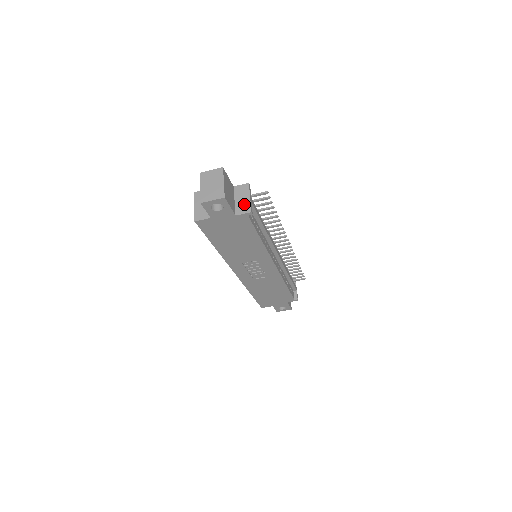
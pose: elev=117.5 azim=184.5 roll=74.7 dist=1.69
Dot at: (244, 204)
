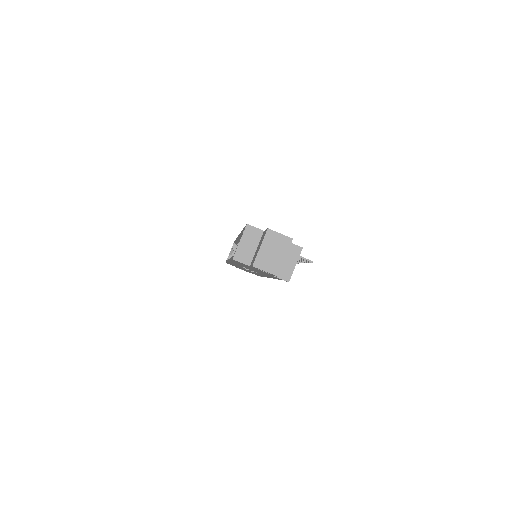
Dot at: (287, 269)
